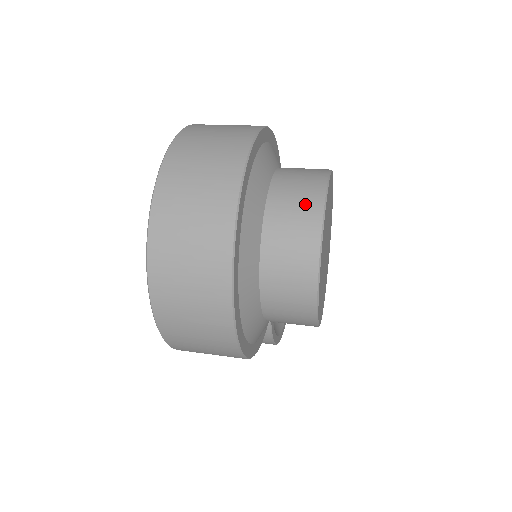
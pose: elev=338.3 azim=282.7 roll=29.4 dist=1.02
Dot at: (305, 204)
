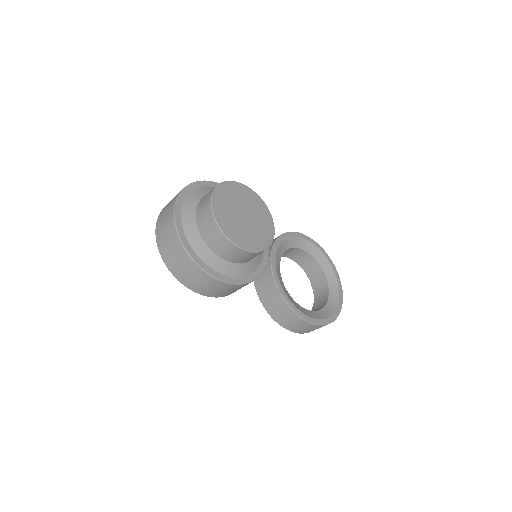
Dot at: (209, 193)
